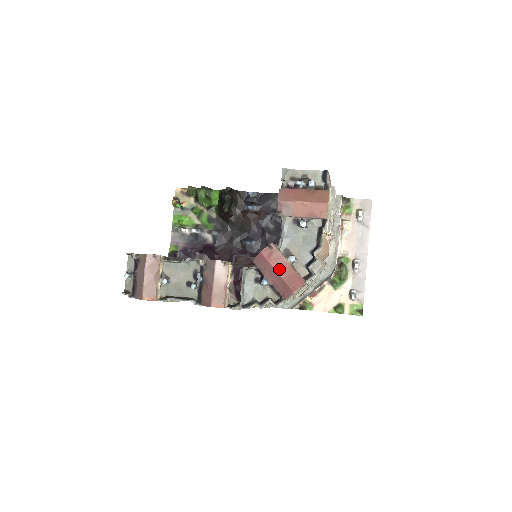
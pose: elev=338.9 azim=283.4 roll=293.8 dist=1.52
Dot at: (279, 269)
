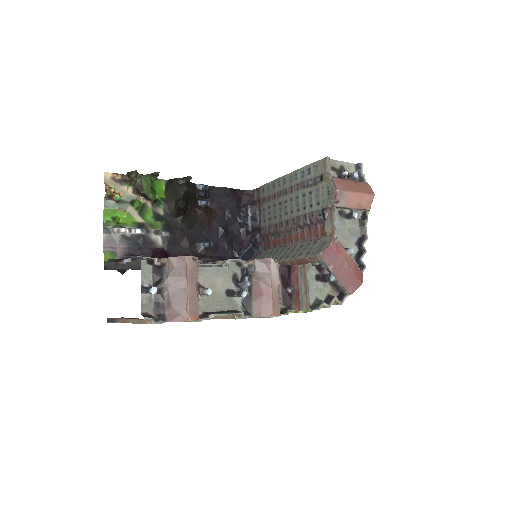
Dot at: (347, 262)
